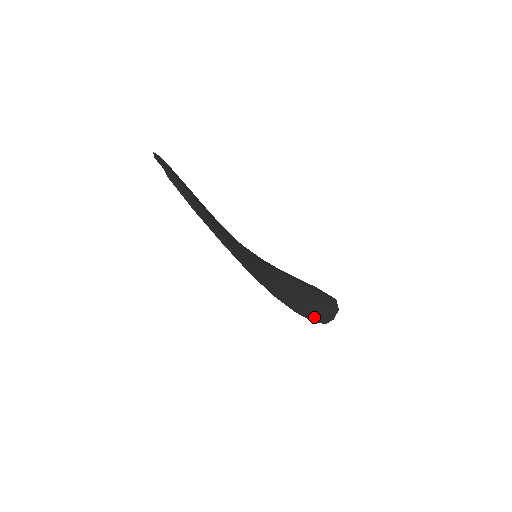
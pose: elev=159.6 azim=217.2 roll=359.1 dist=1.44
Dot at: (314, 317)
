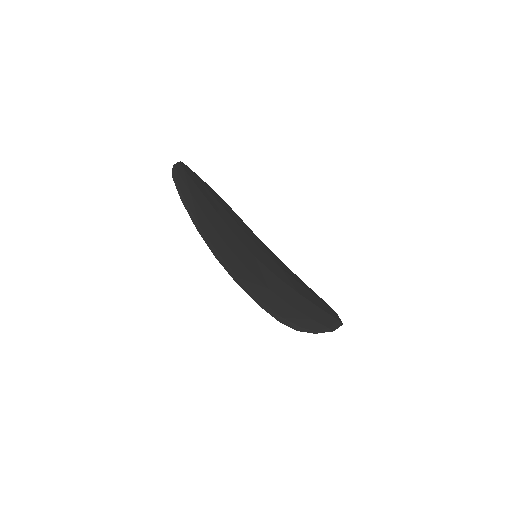
Dot at: (284, 319)
